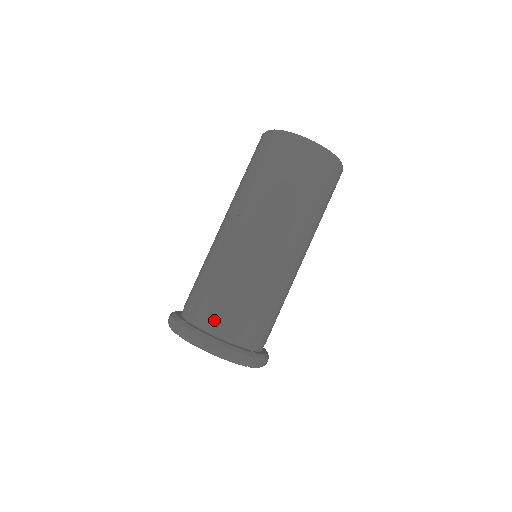
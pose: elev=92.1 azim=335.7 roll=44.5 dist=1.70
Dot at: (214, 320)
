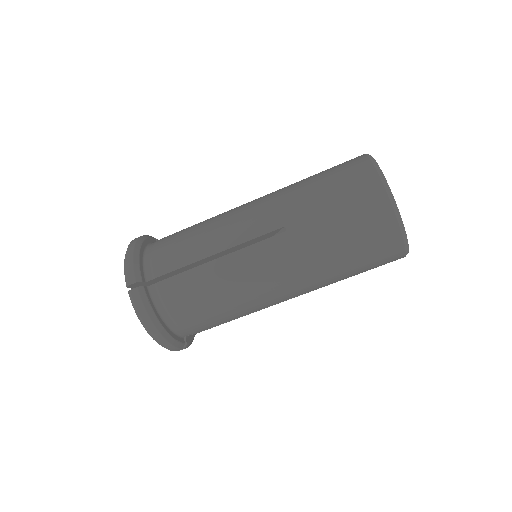
Dot at: (172, 307)
